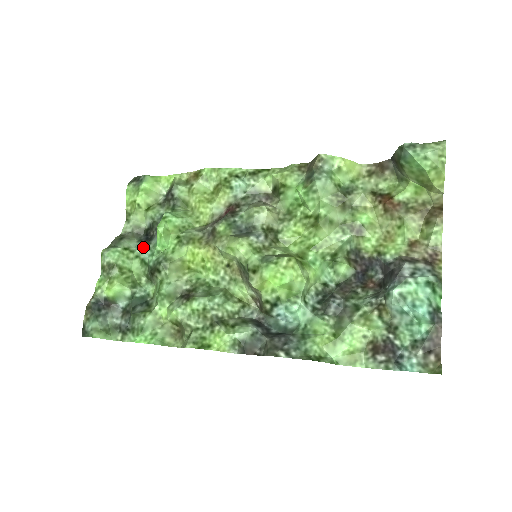
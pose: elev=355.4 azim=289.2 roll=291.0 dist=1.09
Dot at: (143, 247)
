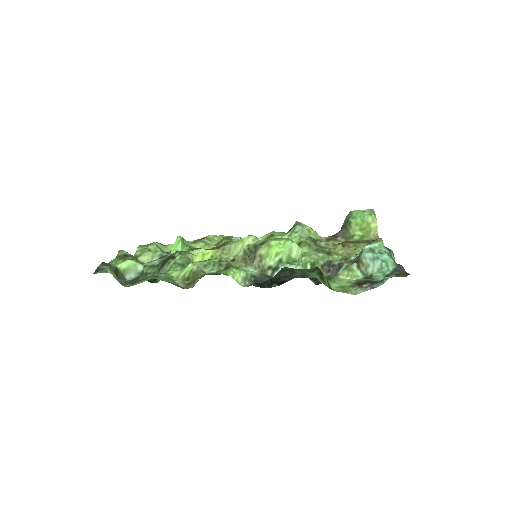
Dot at: (153, 260)
